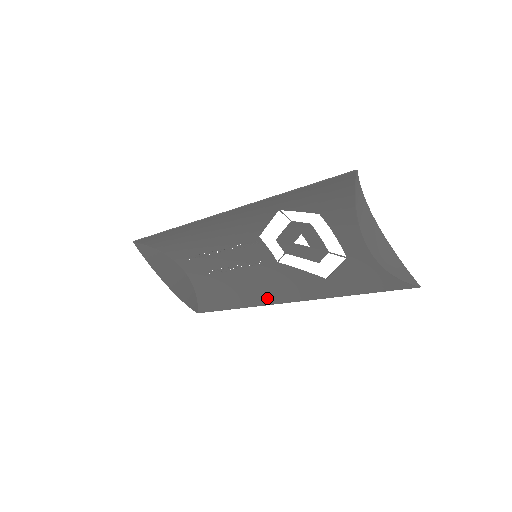
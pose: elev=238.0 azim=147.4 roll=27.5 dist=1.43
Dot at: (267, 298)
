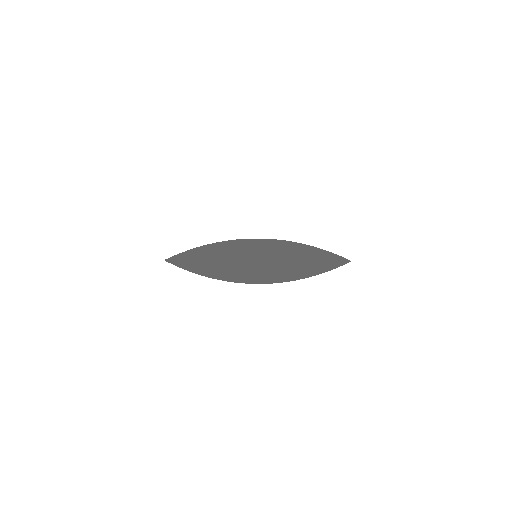
Dot at: occluded
